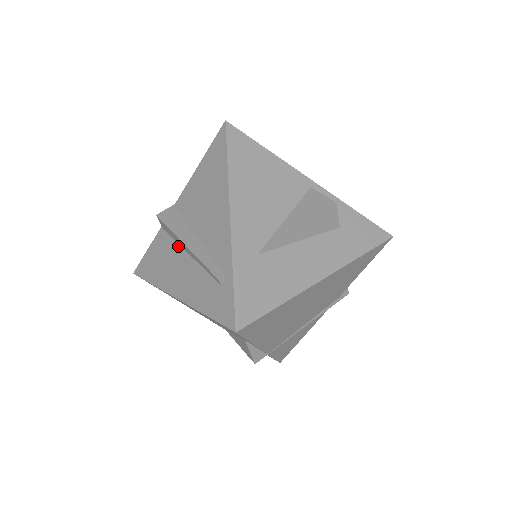
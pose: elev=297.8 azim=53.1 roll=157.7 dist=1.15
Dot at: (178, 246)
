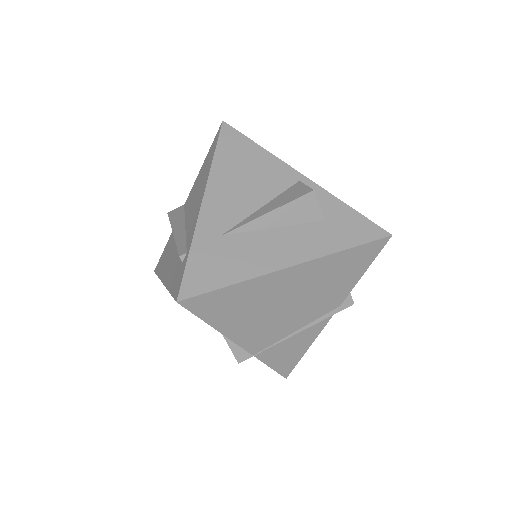
Dot at: occluded
